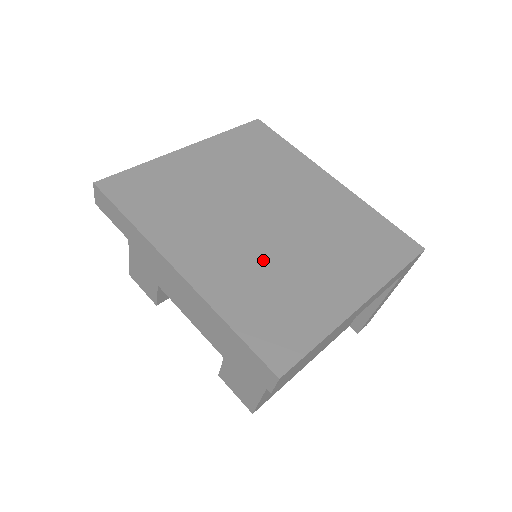
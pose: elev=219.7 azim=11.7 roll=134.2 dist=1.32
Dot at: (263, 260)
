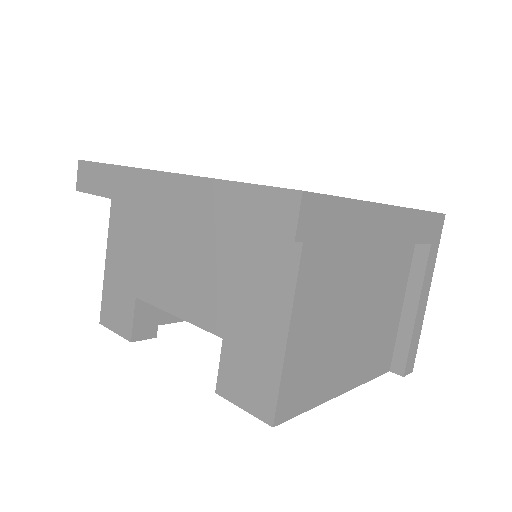
Dot at: occluded
